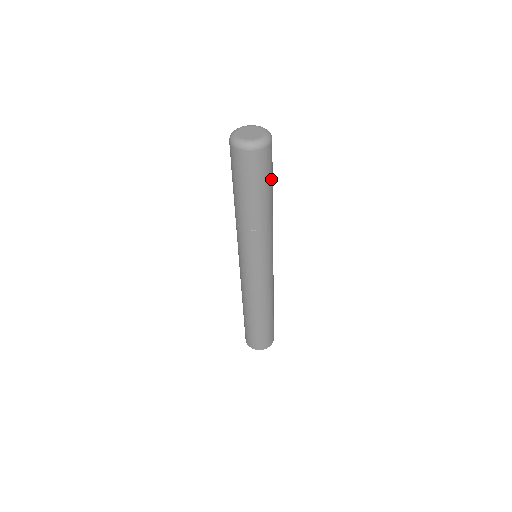
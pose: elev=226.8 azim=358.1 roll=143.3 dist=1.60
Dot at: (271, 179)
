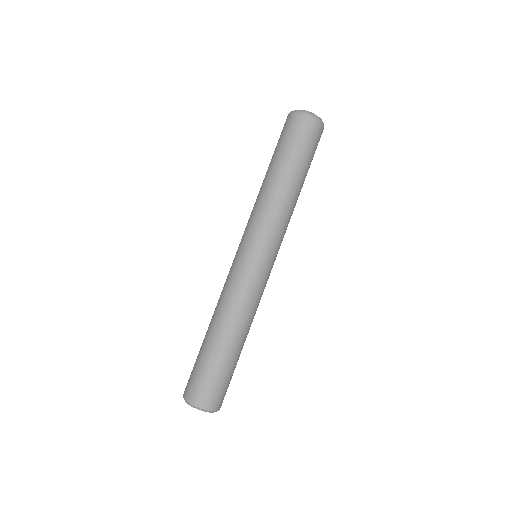
Dot at: occluded
